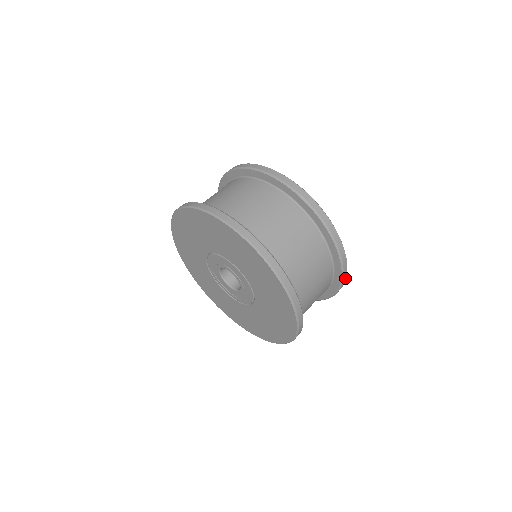
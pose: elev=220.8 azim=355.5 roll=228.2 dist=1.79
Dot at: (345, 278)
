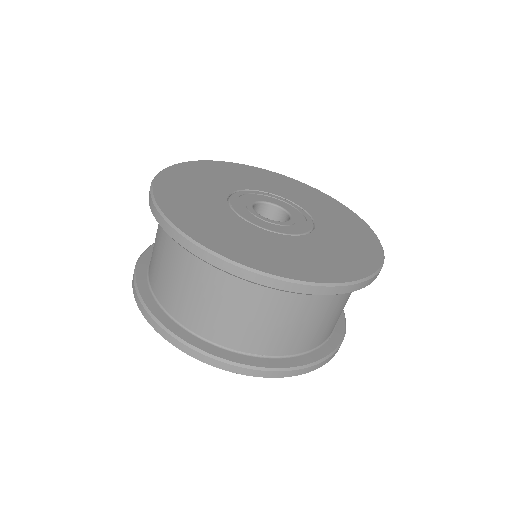
Dot at: (354, 286)
